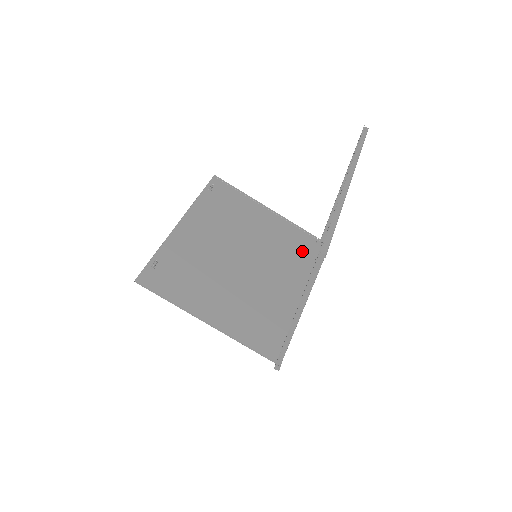
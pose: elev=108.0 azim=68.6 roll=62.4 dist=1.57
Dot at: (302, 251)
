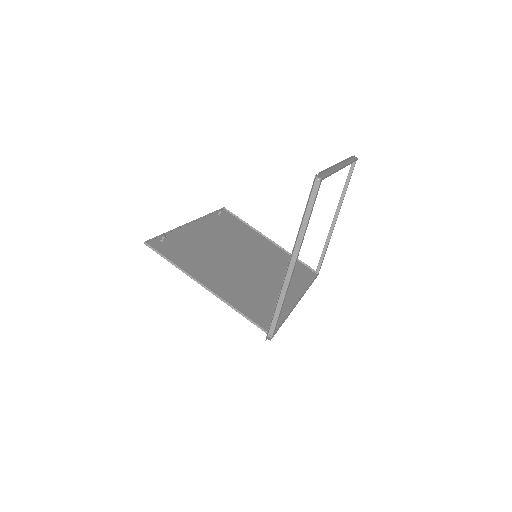
Dot at: (298, 273)
